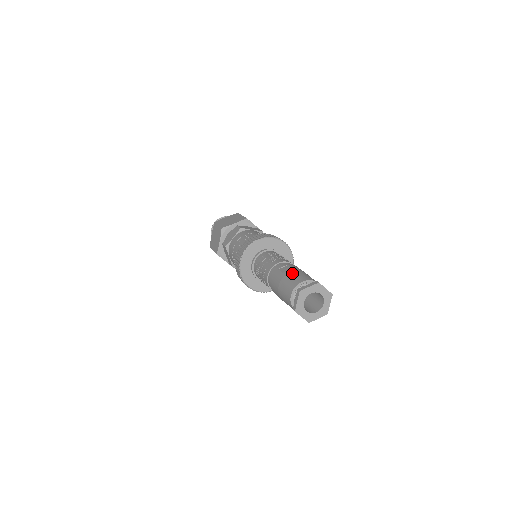
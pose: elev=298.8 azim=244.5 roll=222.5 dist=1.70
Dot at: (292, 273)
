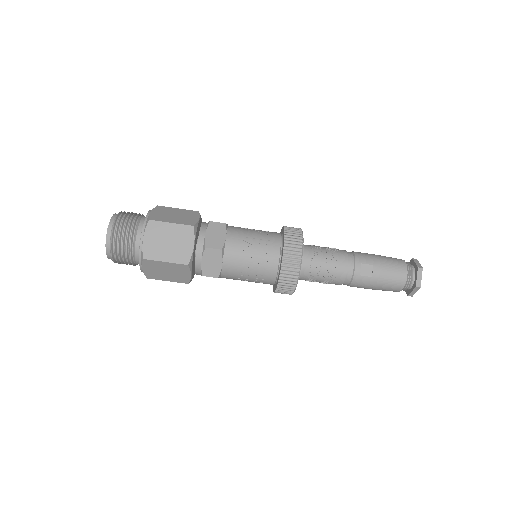
Dot at: (385, 273)
